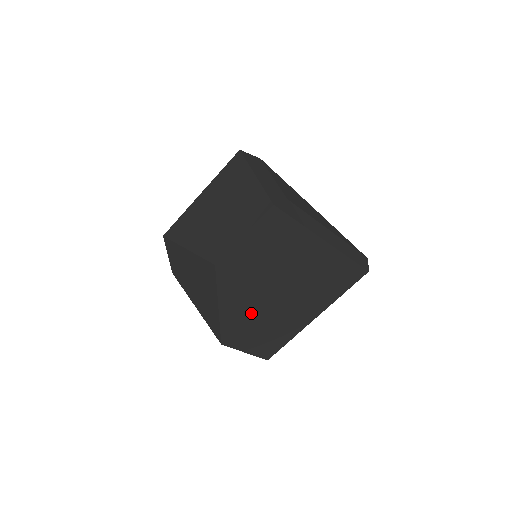
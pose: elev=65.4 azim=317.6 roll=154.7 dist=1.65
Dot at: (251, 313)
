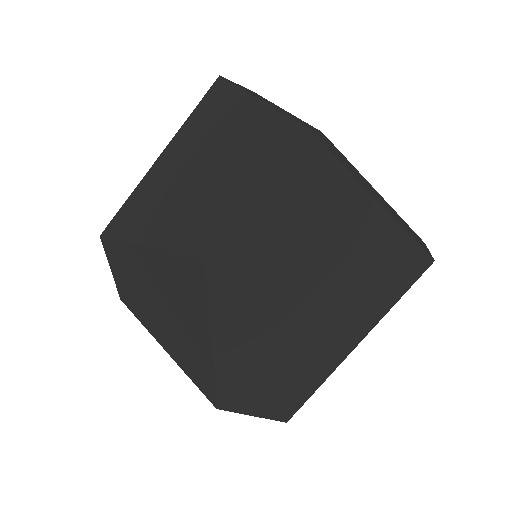
Dot at: (264, 348)
